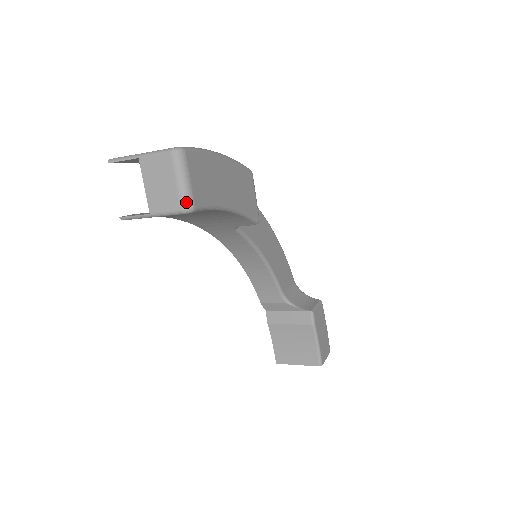
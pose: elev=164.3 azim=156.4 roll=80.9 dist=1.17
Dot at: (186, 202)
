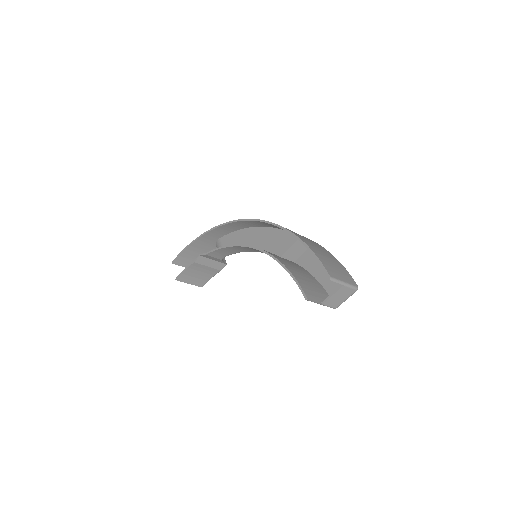
Dot at: occluded
